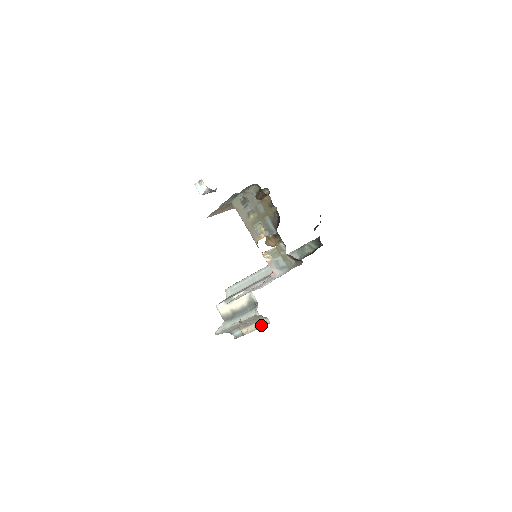
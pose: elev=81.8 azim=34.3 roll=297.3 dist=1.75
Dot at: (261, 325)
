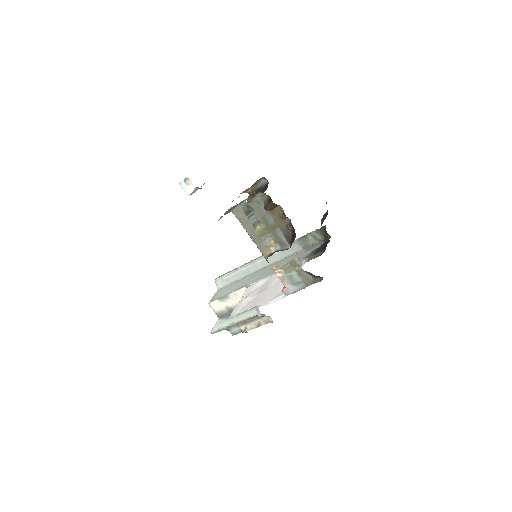
Dot at: (263, 323)
